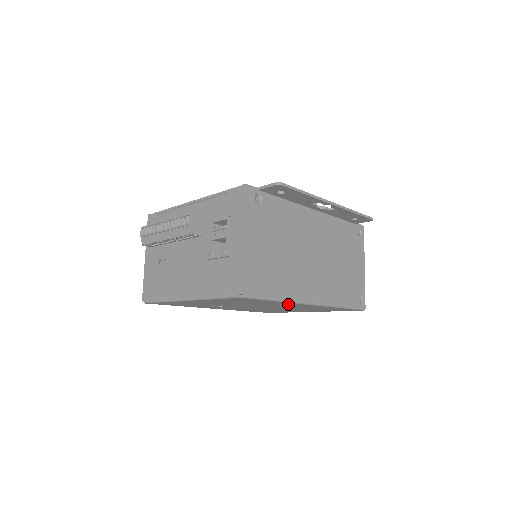
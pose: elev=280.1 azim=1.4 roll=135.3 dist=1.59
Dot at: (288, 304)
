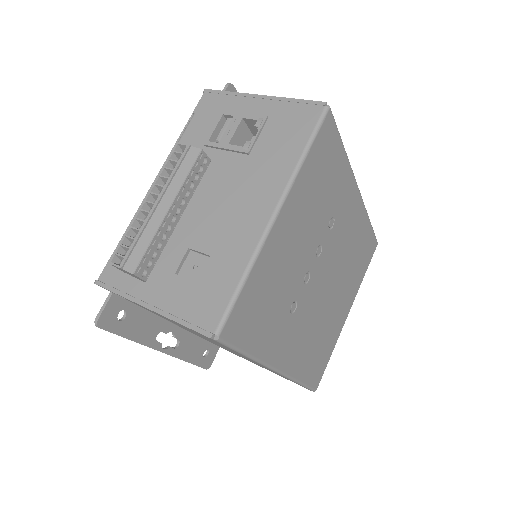
Dot at: (347, 195)
